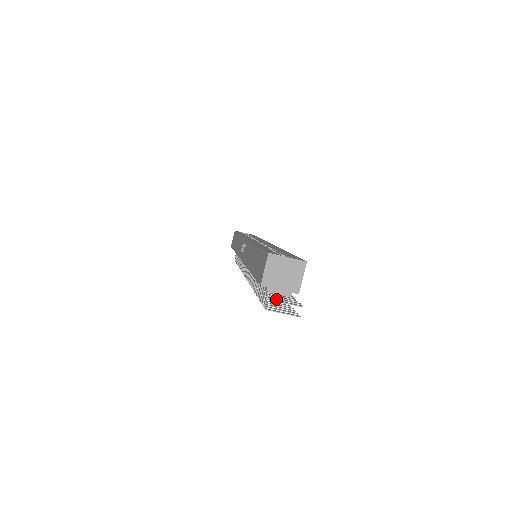
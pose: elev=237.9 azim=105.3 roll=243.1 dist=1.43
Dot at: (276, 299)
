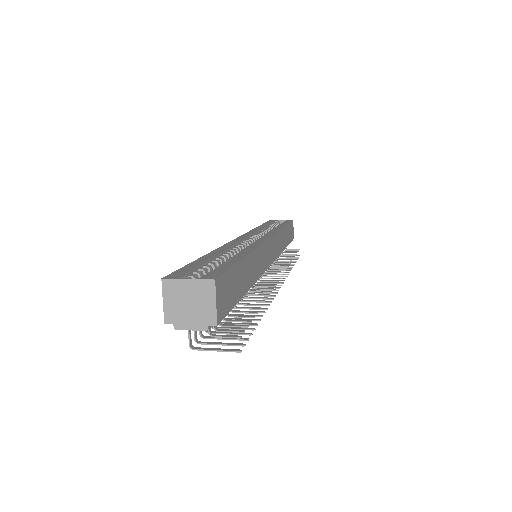
Dot at: (244, 319)
